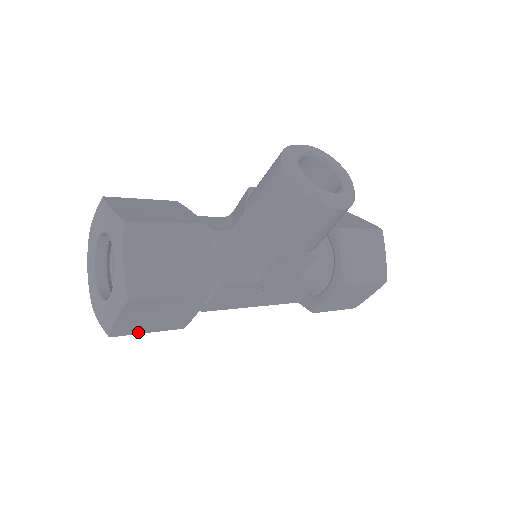
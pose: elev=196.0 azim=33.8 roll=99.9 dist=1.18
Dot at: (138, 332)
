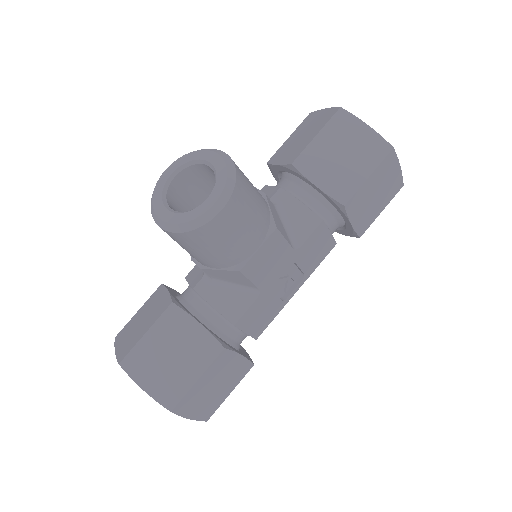
Dot at: (222, 401)
